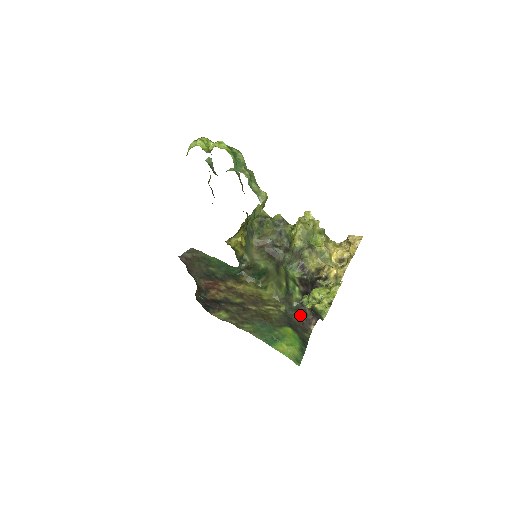
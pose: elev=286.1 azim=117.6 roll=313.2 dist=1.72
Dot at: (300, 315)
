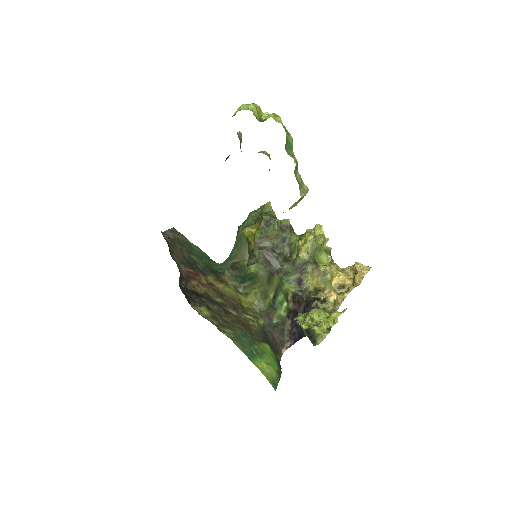
Dot at: (276, 334)
